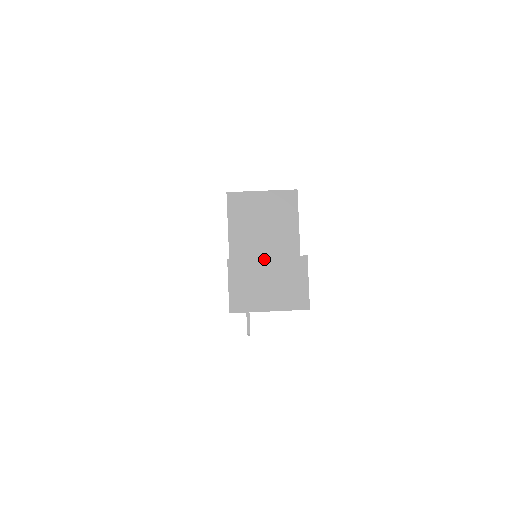
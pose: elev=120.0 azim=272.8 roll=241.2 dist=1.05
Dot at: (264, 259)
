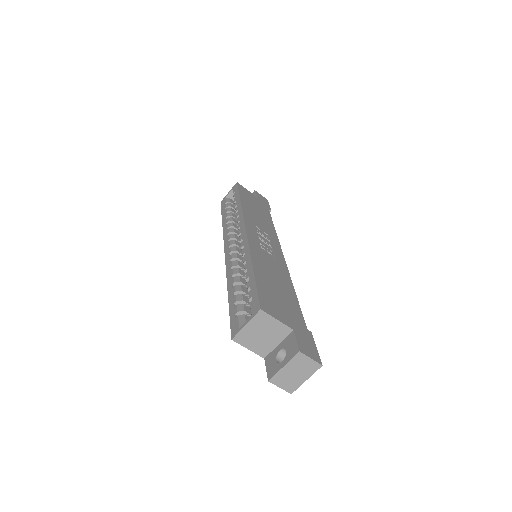
Dot at: (283, 368)
